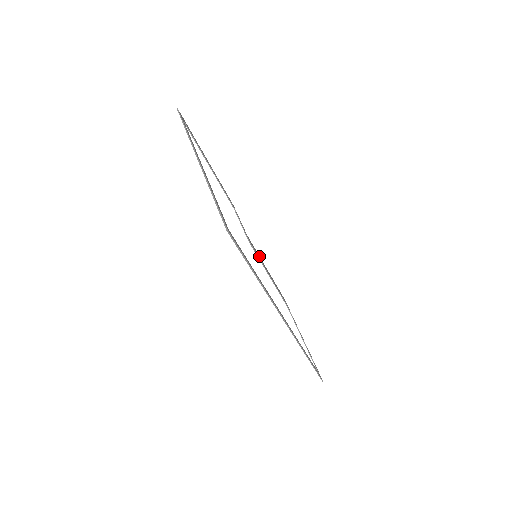
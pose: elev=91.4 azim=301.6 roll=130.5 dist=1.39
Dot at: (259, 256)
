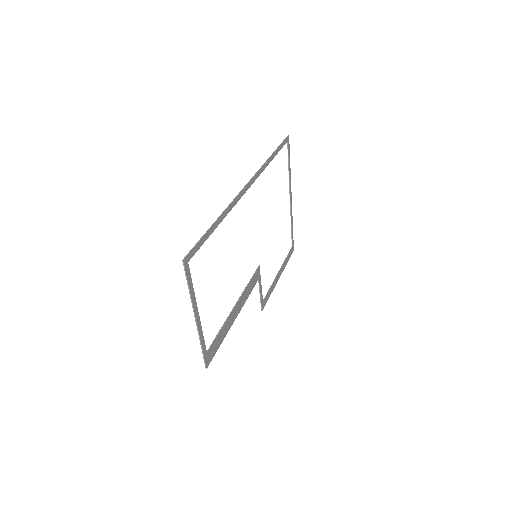
Dot at: (246, 299)
